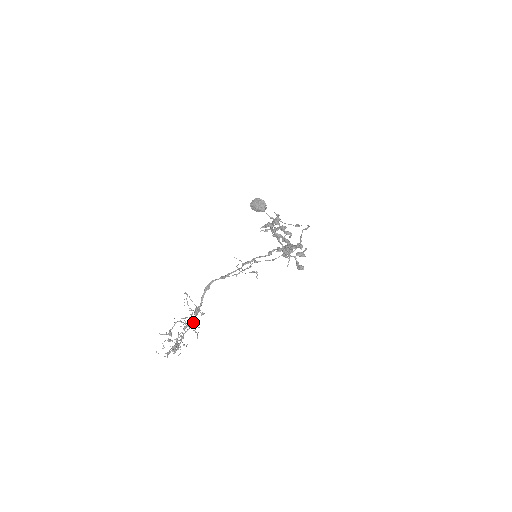
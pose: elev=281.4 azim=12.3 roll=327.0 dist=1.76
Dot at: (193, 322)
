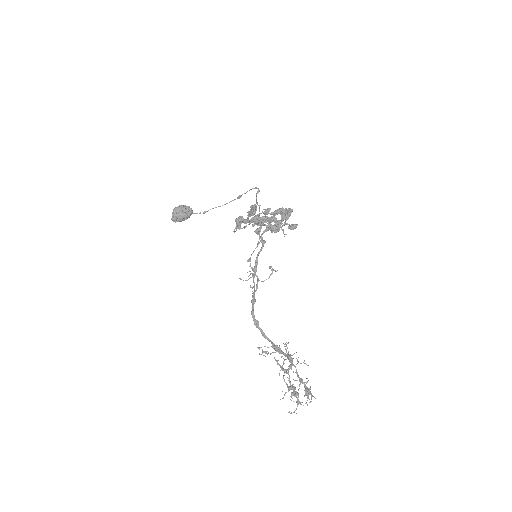
Dot at: (291, 360)
